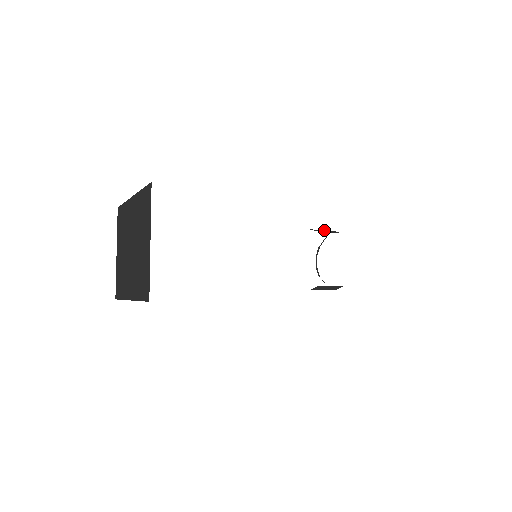
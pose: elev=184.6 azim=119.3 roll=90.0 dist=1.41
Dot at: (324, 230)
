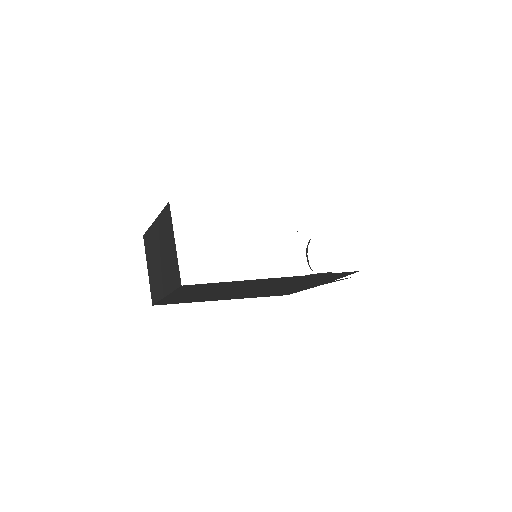
Dot at: occluded
